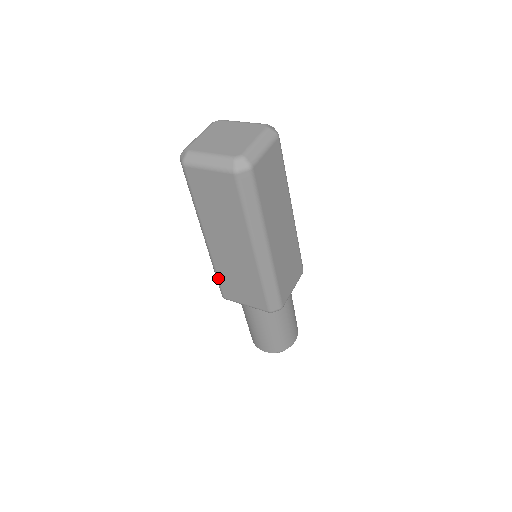
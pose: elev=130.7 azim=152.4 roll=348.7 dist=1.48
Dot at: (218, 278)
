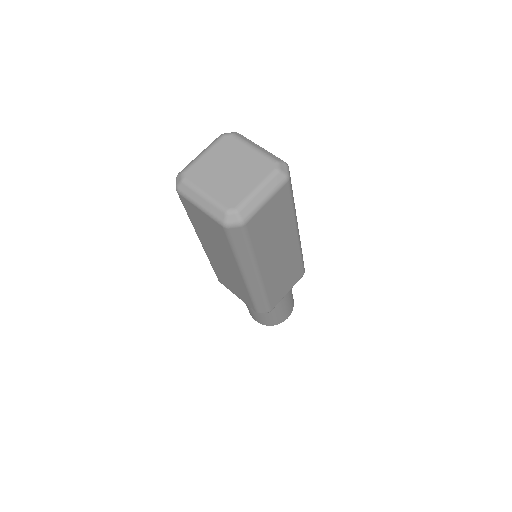
Dot at: (213, 269)
